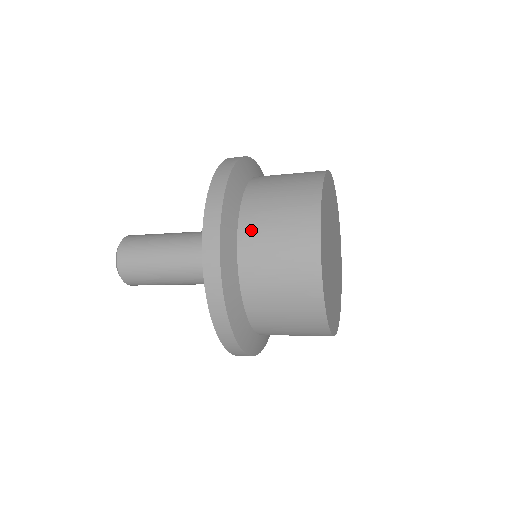
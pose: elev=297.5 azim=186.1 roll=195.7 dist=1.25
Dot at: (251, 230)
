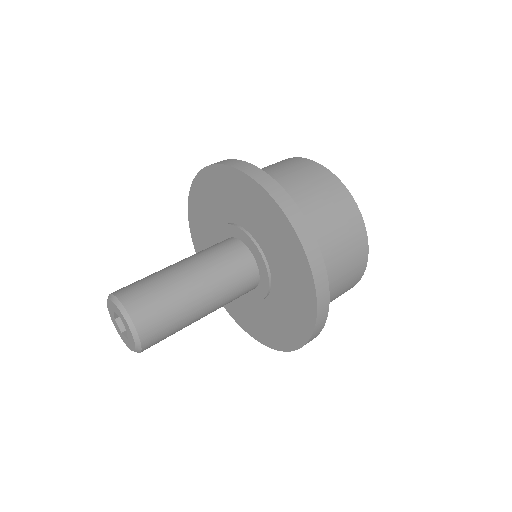
Dot at: (302, 208)
